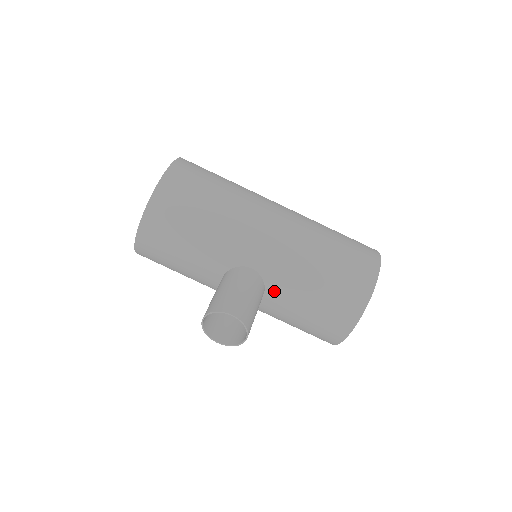
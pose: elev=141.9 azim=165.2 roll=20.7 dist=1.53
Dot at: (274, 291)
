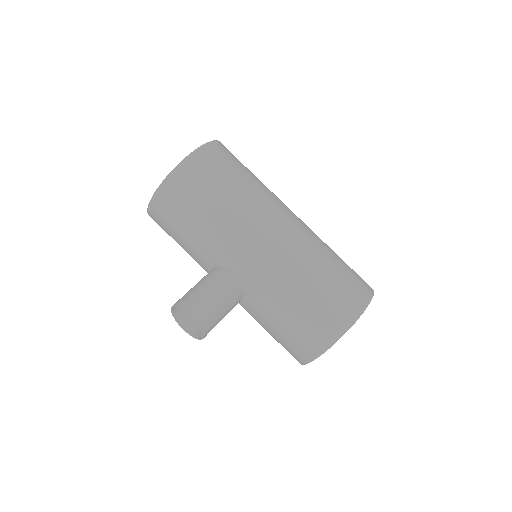
Dot at: (251, 300)
